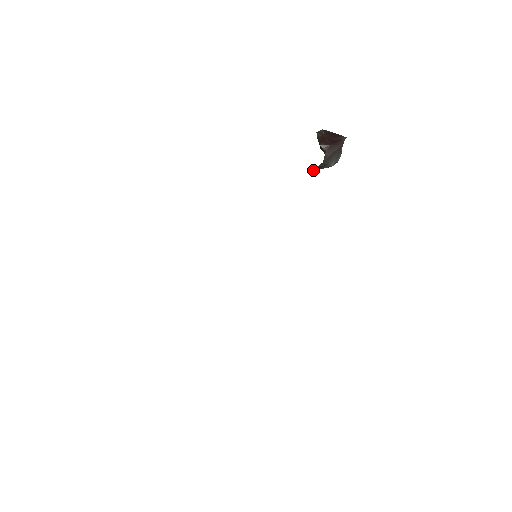
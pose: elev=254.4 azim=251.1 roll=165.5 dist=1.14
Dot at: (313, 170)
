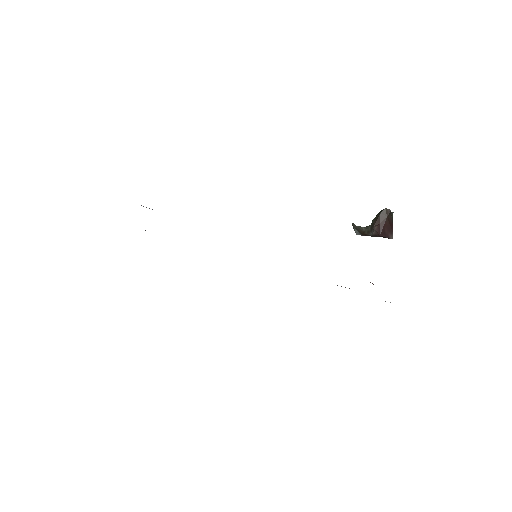
Dot at: (352, 224)
